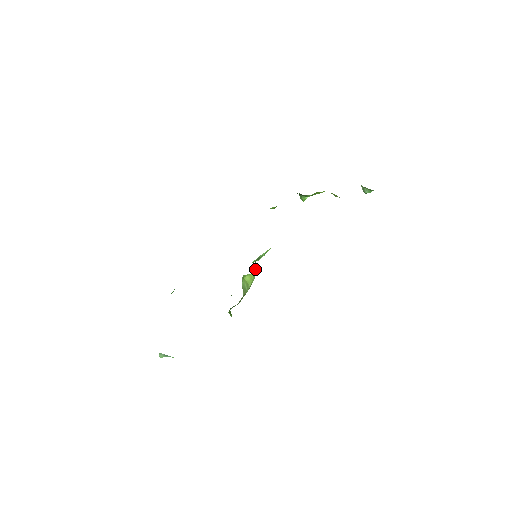
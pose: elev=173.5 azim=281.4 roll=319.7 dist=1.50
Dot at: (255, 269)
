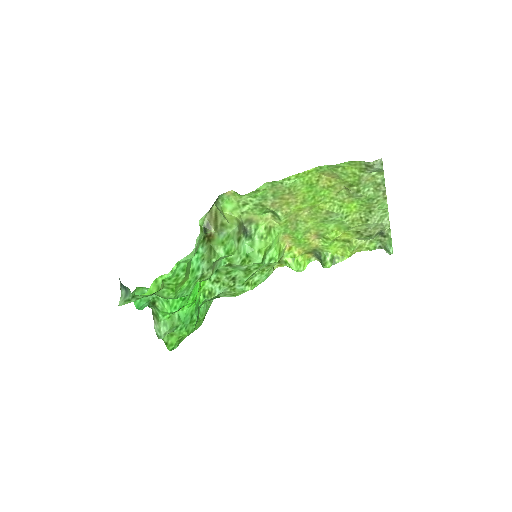
Dot at: (239, 222)
